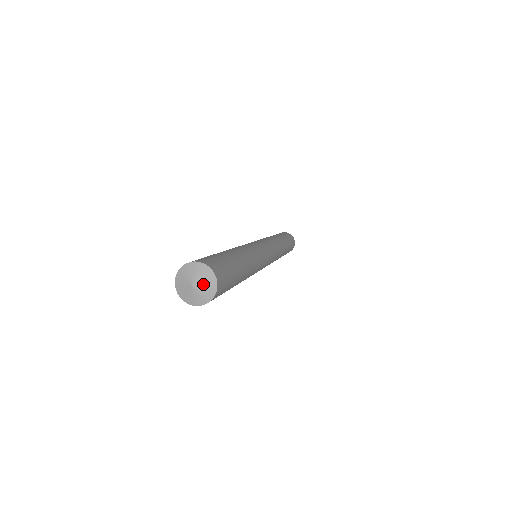
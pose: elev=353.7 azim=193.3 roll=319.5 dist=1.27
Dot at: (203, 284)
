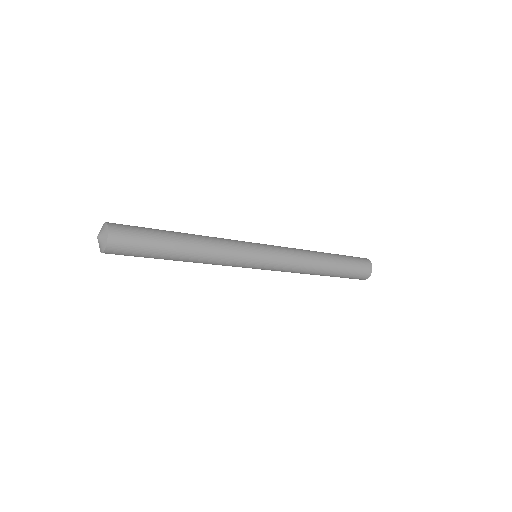
Dot at: (101, 231)
